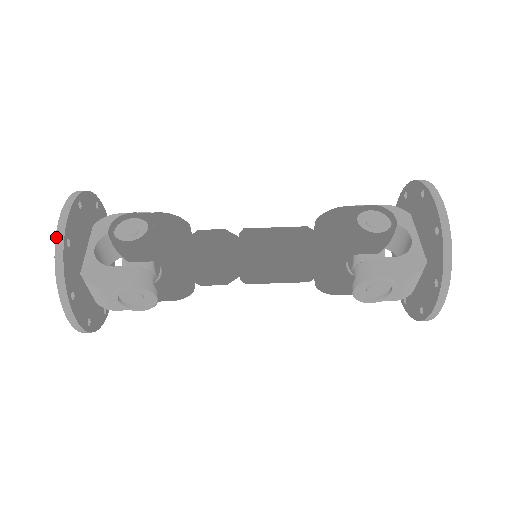
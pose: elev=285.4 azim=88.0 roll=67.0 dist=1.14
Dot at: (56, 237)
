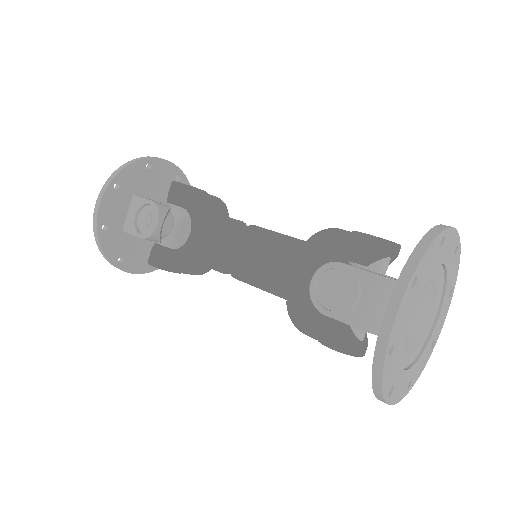
Dot at: (147, 156)
